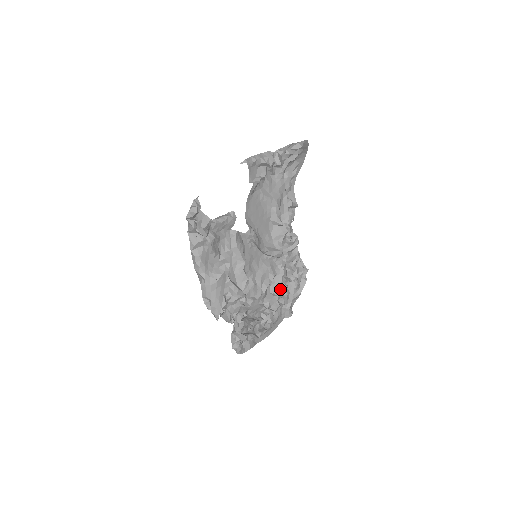
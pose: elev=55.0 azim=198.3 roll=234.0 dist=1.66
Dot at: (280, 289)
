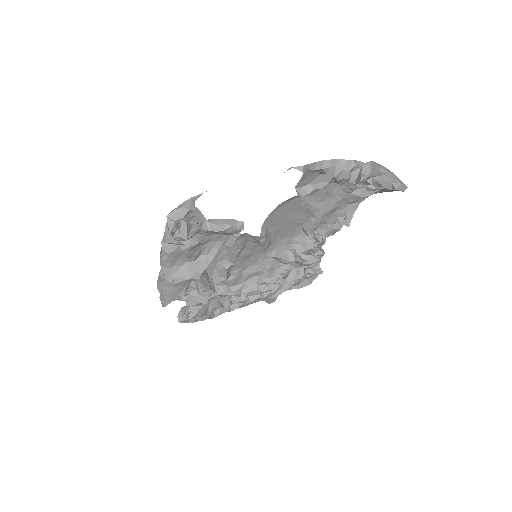
Dot at: (270, 285)
